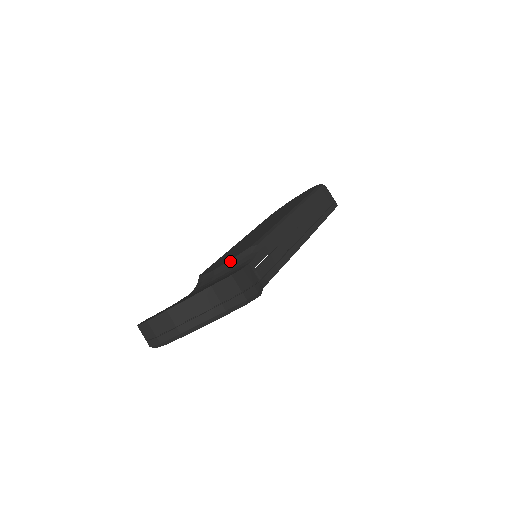
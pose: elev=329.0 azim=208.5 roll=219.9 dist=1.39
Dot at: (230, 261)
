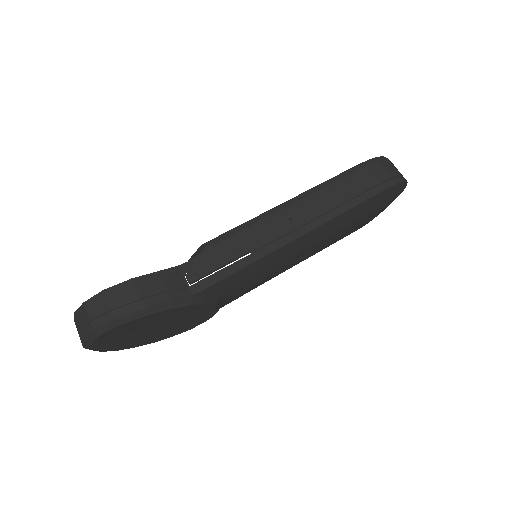
Dot at: occluded
